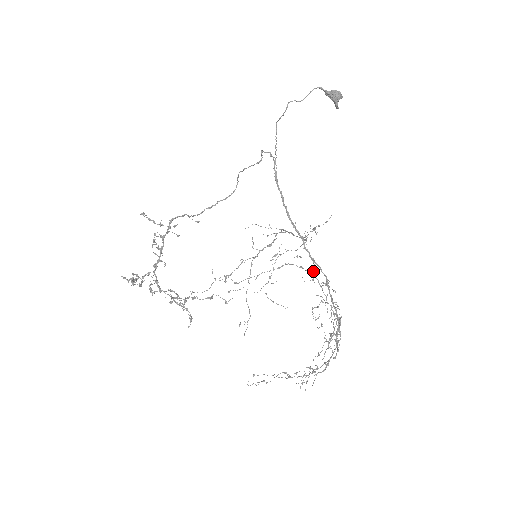
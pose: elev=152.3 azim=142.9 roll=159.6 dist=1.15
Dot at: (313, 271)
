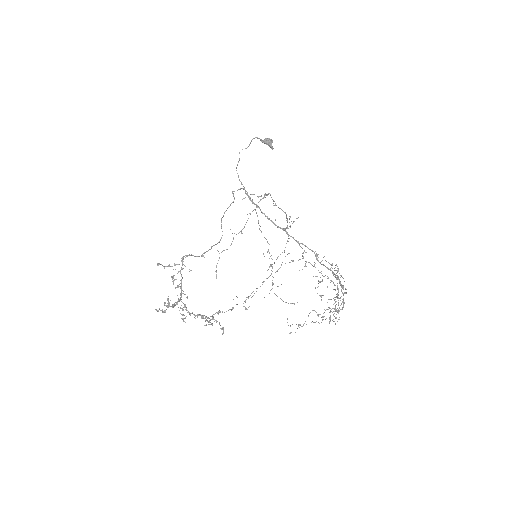
Dot at: (303, 256)
